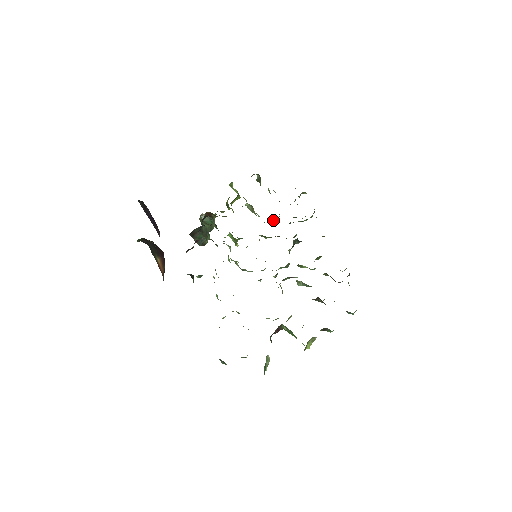
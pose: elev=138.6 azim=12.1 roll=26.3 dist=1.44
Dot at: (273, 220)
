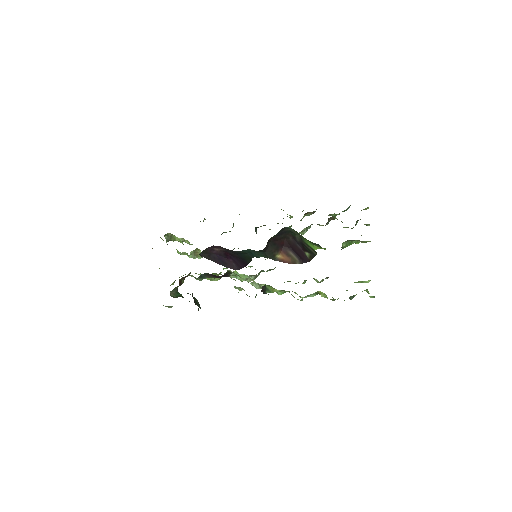
Dot at: occluded
